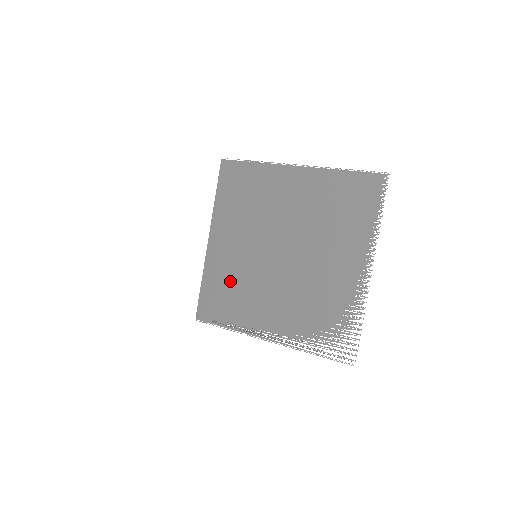
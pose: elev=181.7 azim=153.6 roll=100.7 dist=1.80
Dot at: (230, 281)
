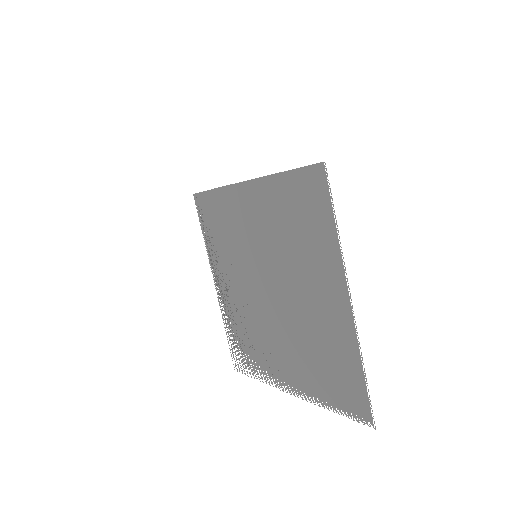
Dot at: (229, 228)
